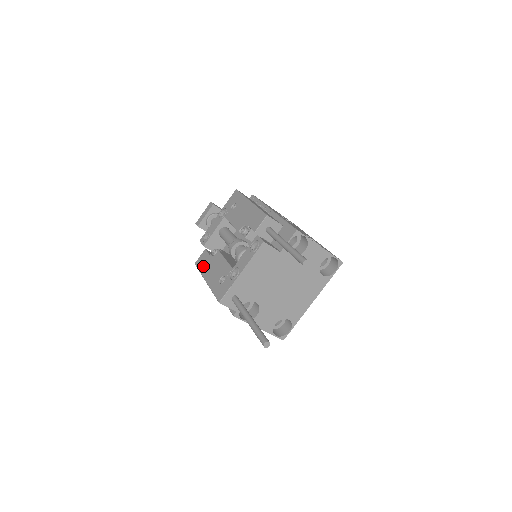
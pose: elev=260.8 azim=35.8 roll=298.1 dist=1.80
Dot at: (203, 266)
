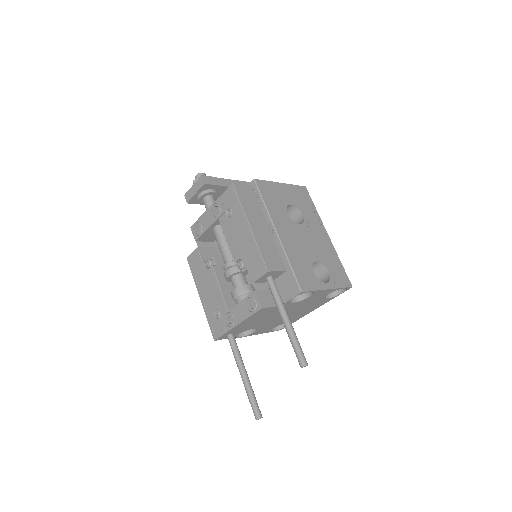
Dot at: (196, 273)
